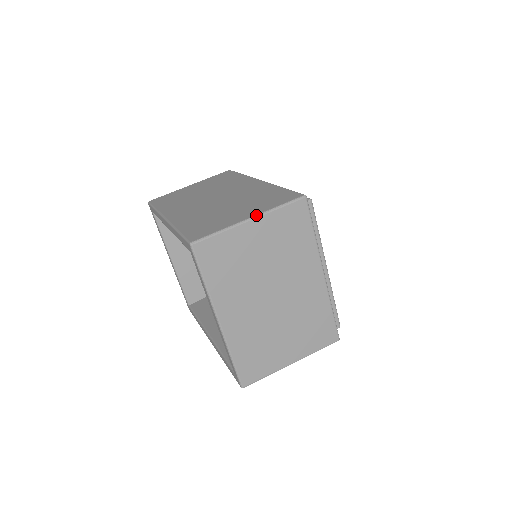
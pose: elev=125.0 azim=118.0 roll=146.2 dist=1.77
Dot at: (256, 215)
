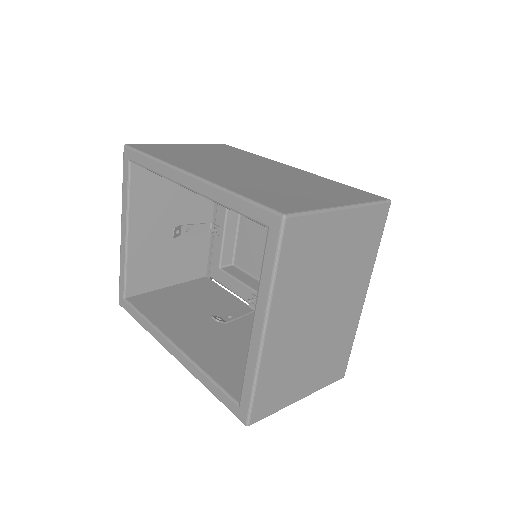
Dot at: (350, 205)
